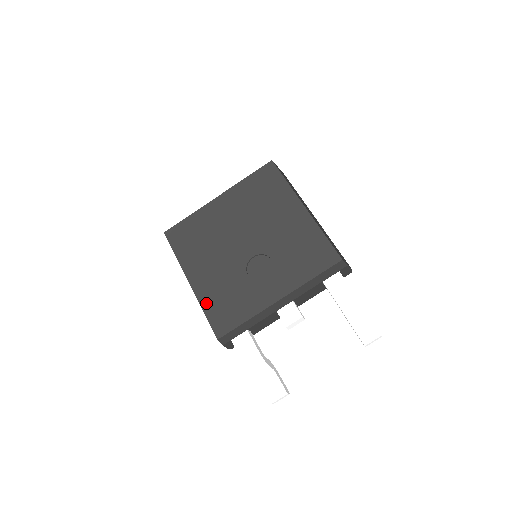
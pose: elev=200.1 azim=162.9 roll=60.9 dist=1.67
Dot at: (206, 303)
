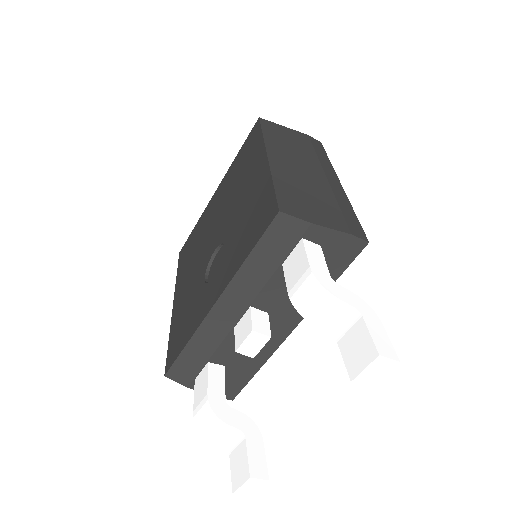
Dot at: (173, 327)
